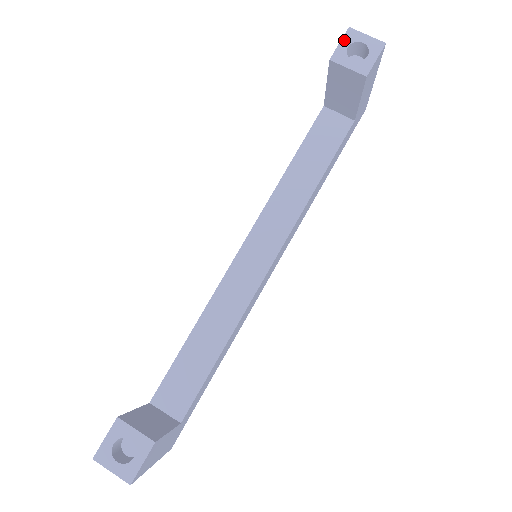
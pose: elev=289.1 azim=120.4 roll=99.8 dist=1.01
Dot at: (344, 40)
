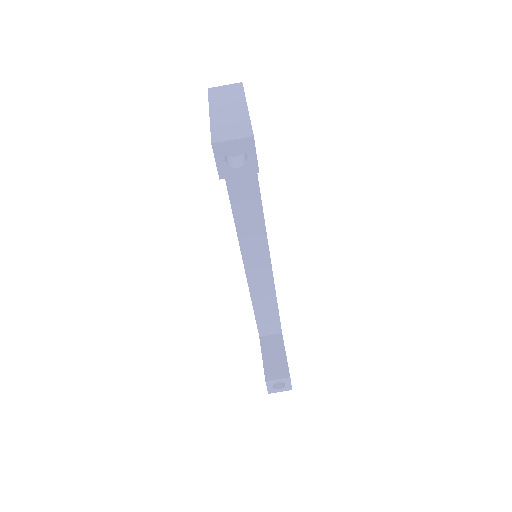
Dot at: (217, 157)
